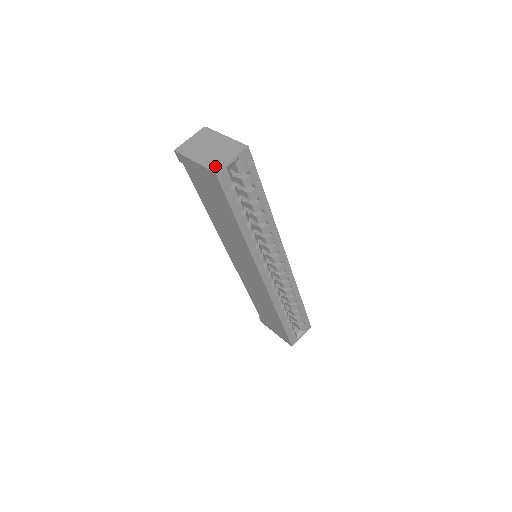
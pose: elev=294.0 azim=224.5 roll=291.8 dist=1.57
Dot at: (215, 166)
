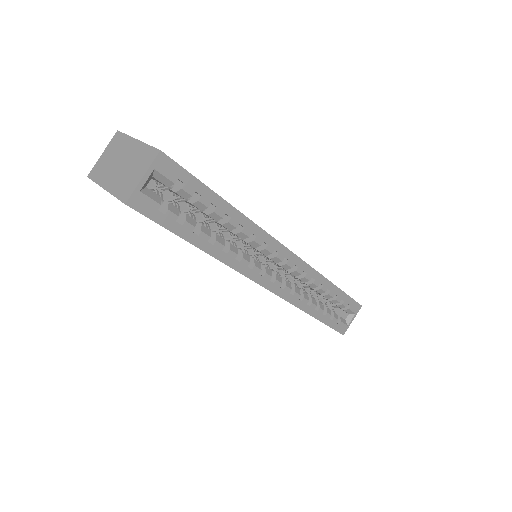
Dot at: (125, 193)
